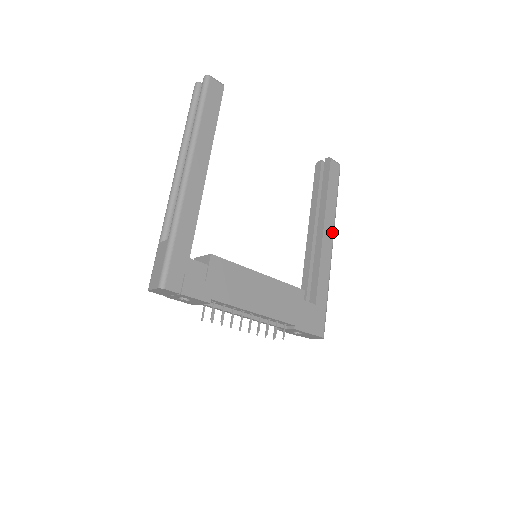
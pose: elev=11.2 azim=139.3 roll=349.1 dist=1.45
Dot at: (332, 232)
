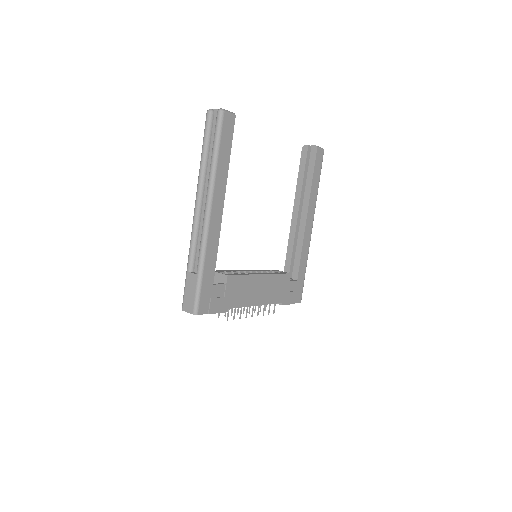
Dot at: (313, 216)
